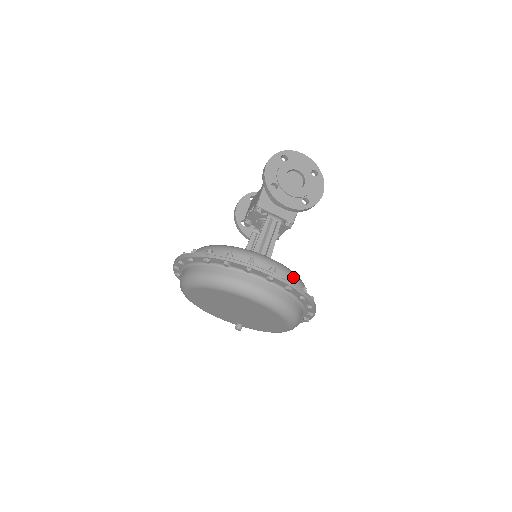
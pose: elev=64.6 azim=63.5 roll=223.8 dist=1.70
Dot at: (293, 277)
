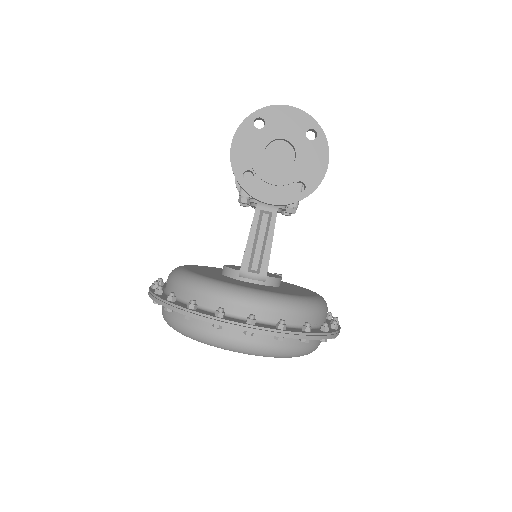
Dot at: (290, 310)
